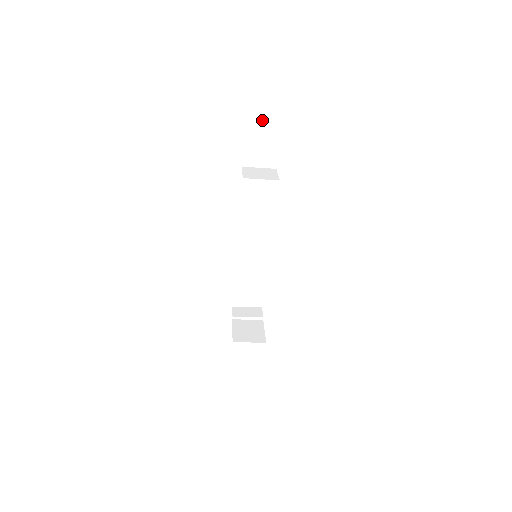
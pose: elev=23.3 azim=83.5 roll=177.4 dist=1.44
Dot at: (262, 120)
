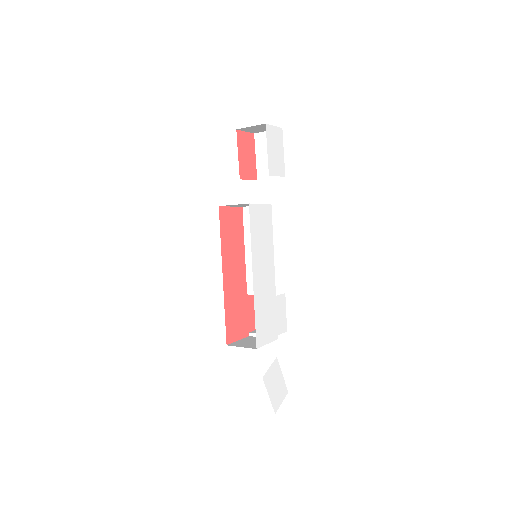
Dot at: occluded
